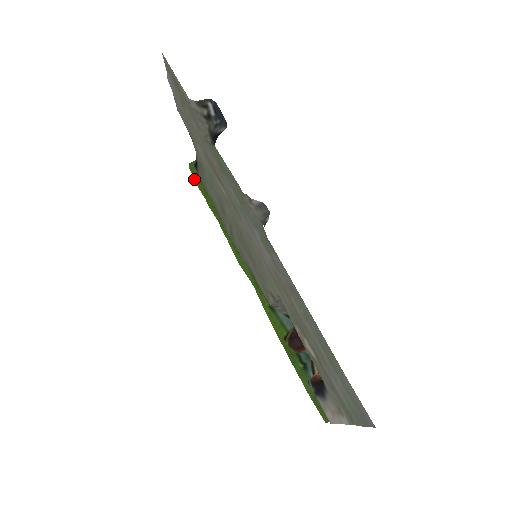
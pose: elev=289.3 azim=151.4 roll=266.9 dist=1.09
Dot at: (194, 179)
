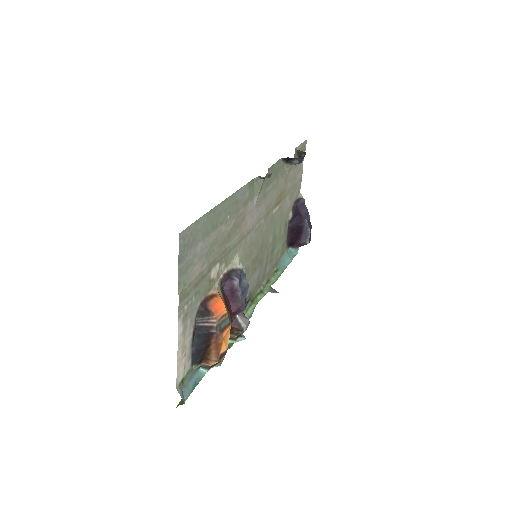
Dot at: occluded
